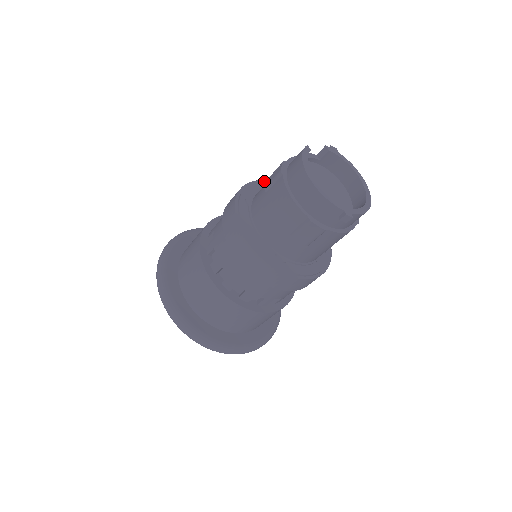
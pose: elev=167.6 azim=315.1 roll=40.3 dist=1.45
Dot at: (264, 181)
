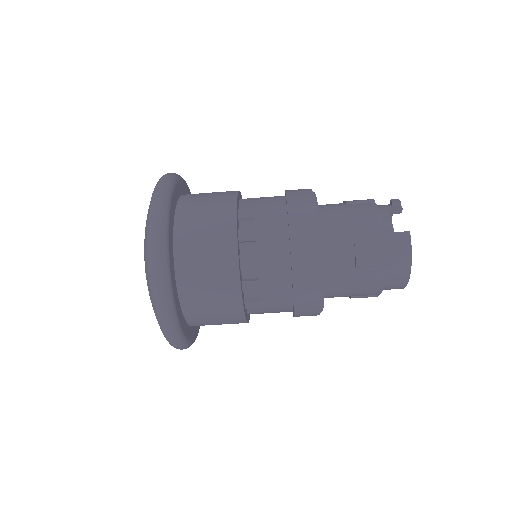
Dot at: occluded
